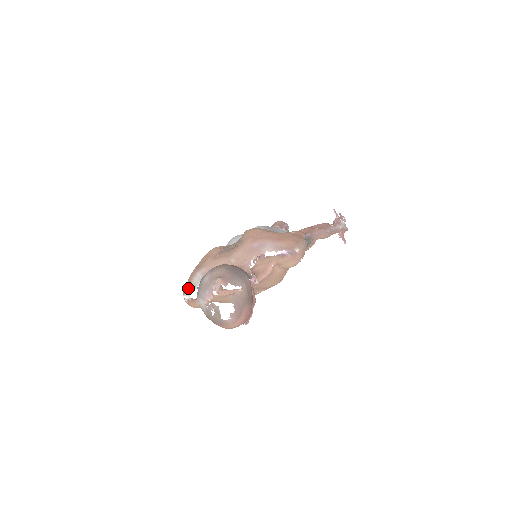
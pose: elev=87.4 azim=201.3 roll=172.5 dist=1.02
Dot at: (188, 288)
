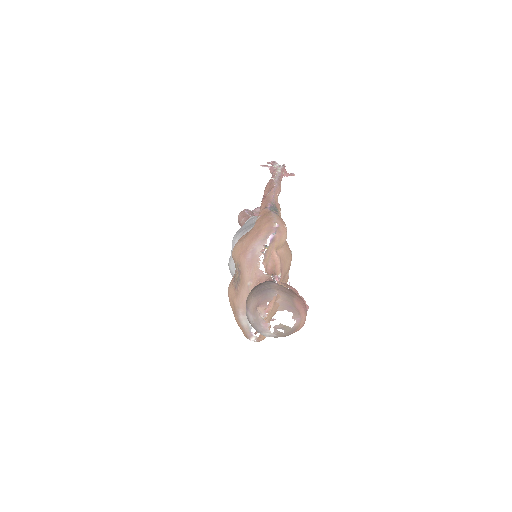
Dot at: (247, 333)
